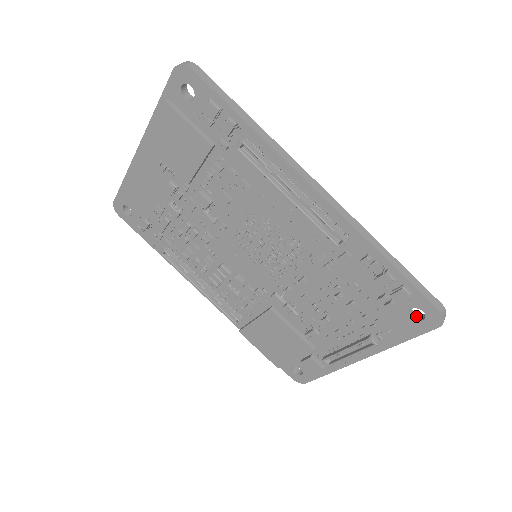
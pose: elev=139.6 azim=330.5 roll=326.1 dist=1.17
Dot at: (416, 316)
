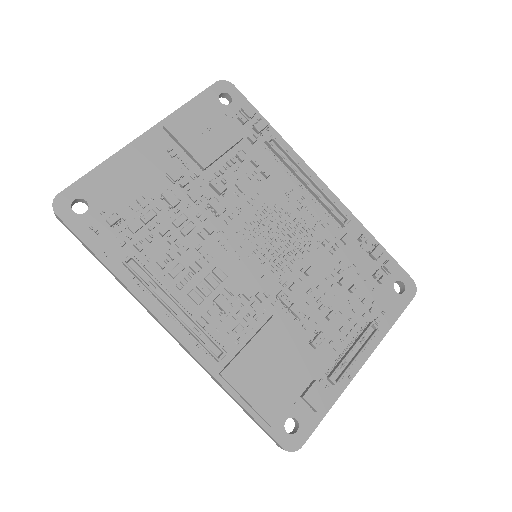
Dot at: (396, 294)
